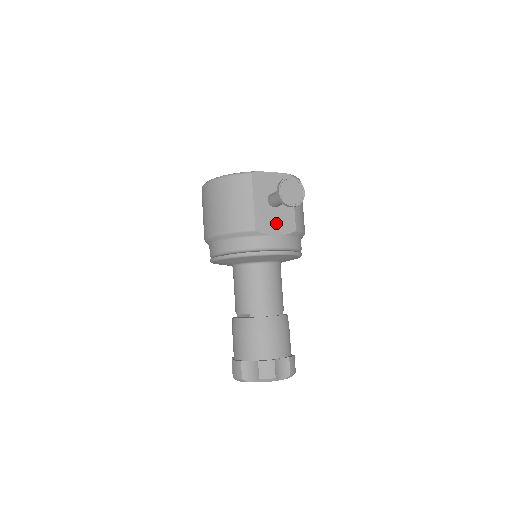
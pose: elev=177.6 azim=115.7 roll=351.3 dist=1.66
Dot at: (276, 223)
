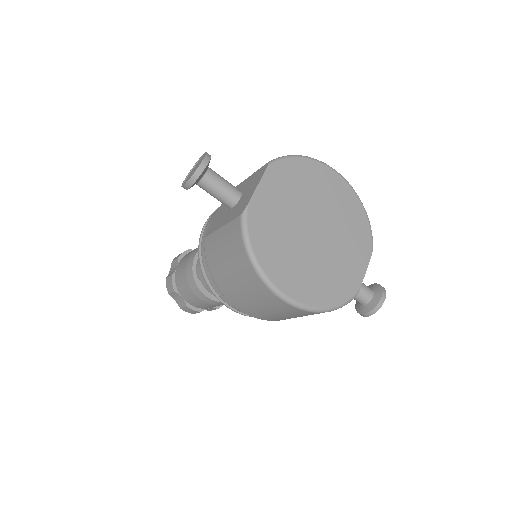
Dot at: occluded
